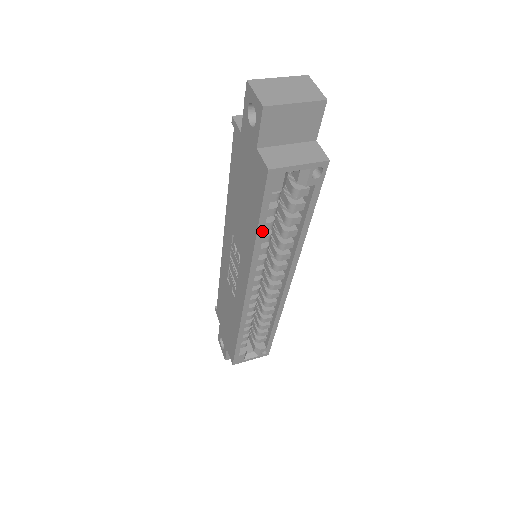
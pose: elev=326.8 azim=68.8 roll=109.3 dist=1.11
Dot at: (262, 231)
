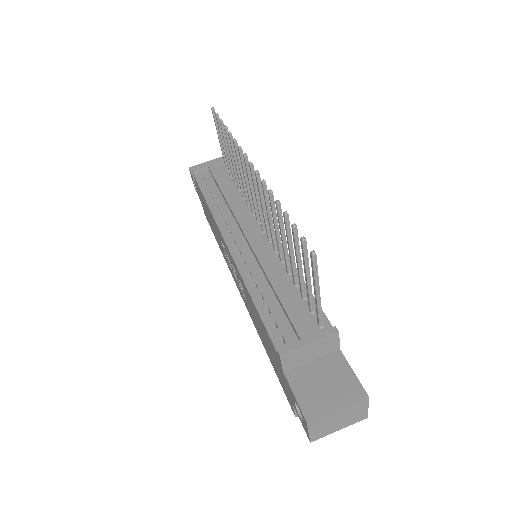
Dot at: occluded
